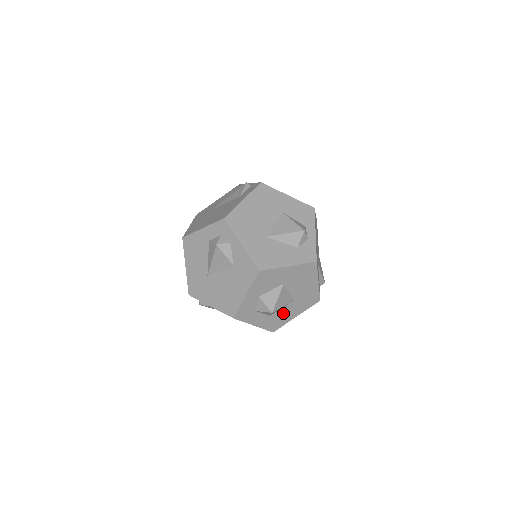
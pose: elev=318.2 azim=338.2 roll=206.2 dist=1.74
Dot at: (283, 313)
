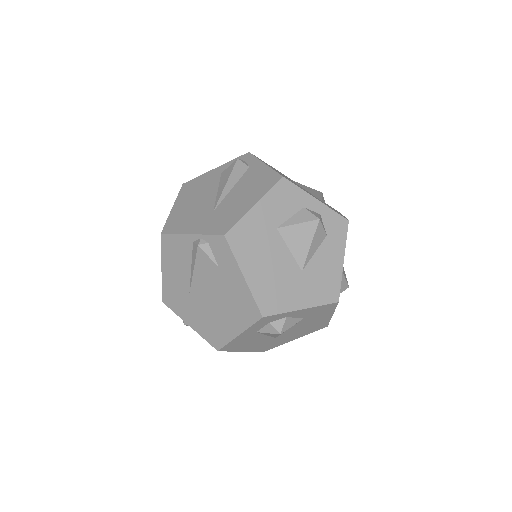
Dot at: occluded
